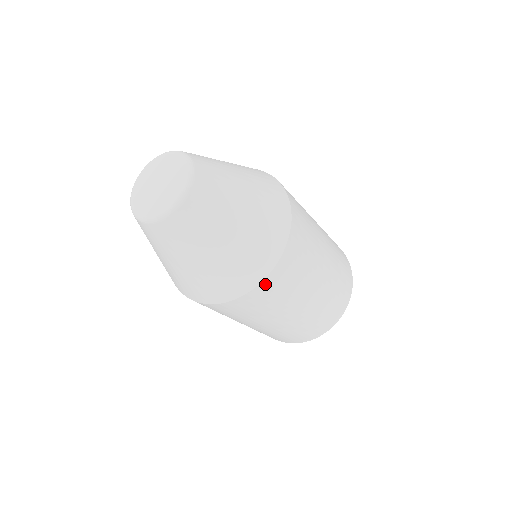
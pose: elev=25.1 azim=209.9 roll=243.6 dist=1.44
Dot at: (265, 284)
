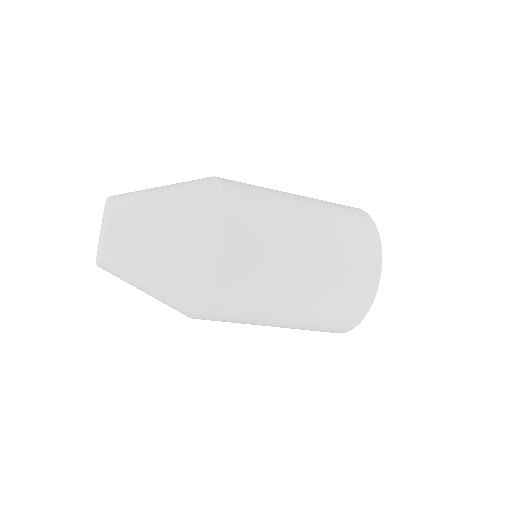
Dot at: (229, 237)
